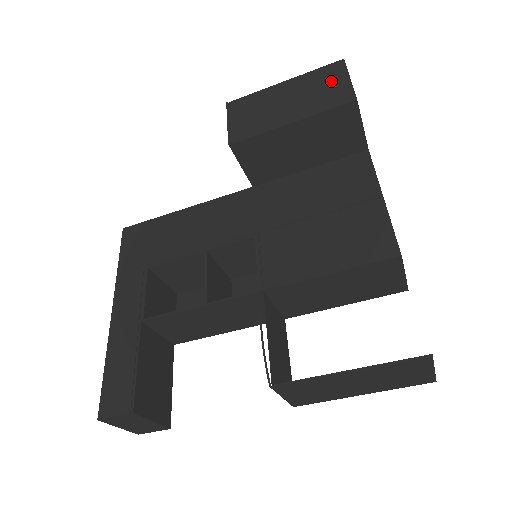
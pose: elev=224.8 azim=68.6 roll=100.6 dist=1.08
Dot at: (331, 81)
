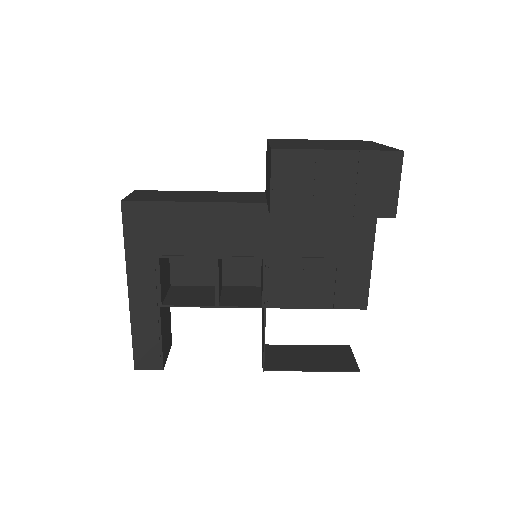
Dot at: (383, 179)
